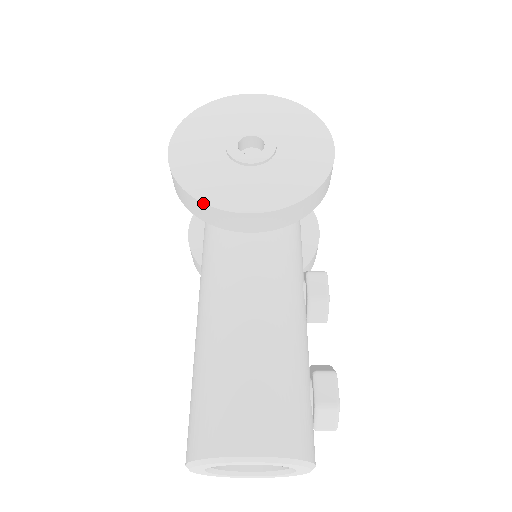
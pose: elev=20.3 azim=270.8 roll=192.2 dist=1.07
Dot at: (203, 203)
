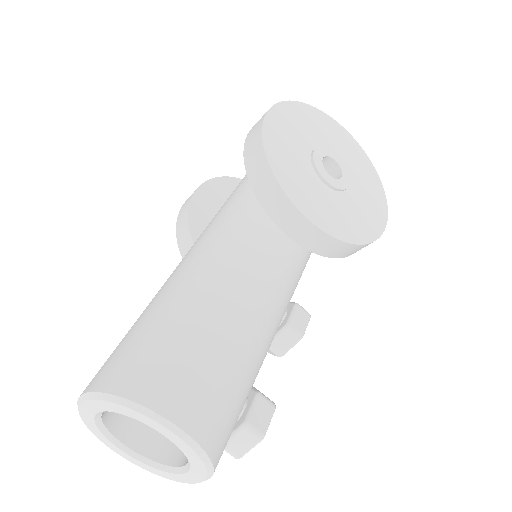
Dot at: (274, 176)
